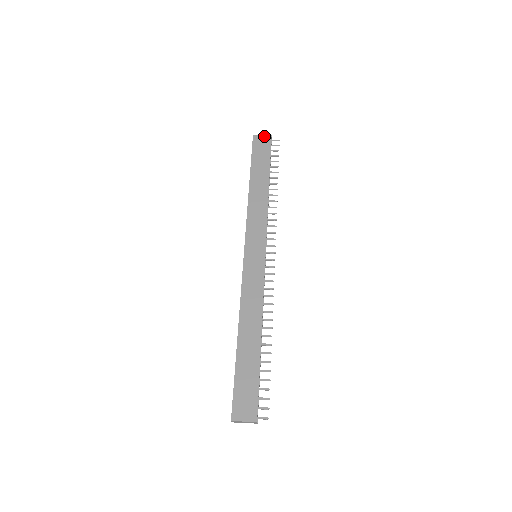
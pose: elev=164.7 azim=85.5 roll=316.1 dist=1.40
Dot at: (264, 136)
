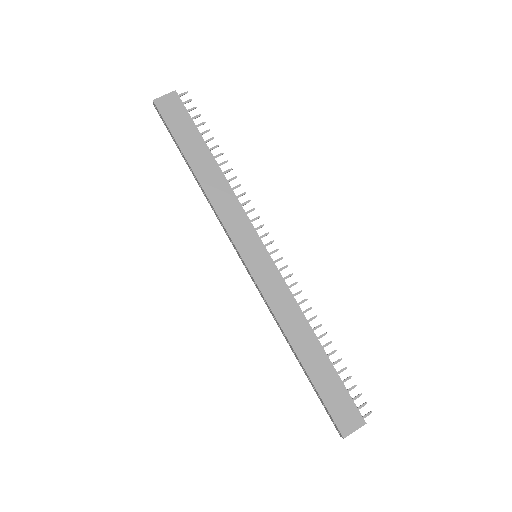
Dot at: (167, 95)
